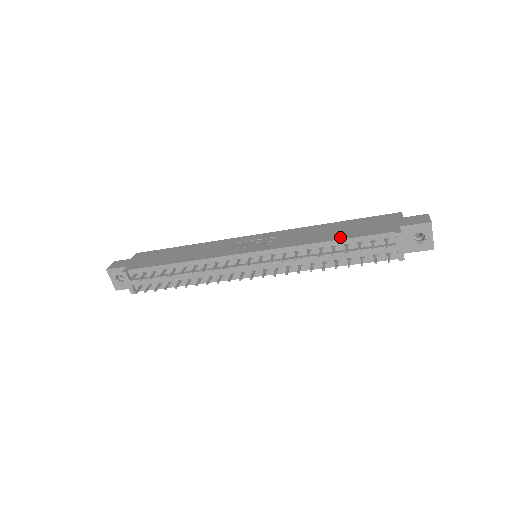
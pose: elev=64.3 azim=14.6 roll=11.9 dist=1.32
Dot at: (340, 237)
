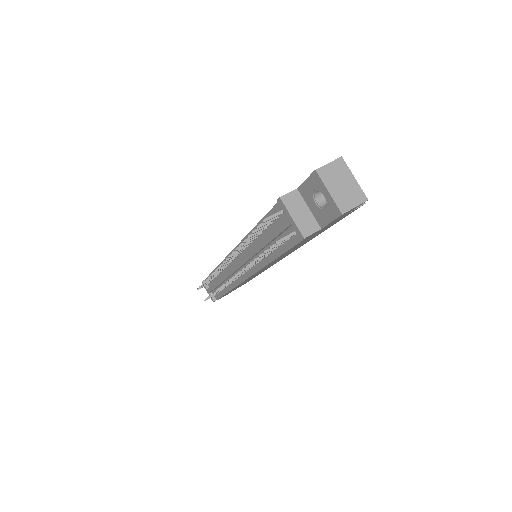
Dot at: occluded
